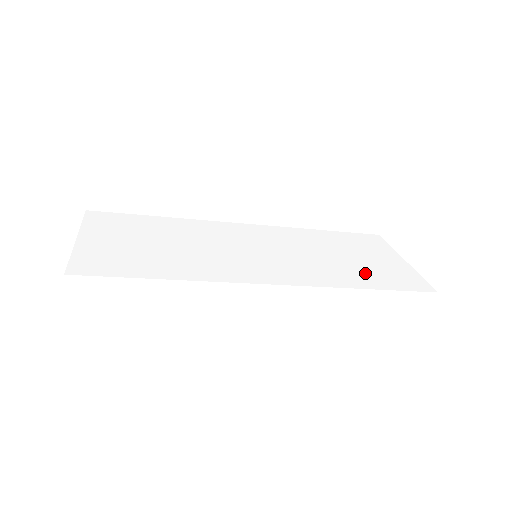
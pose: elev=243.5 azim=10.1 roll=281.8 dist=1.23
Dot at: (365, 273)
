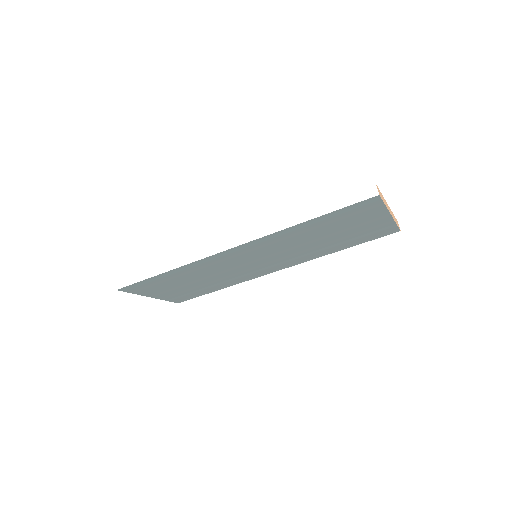
Dot at: occluded
